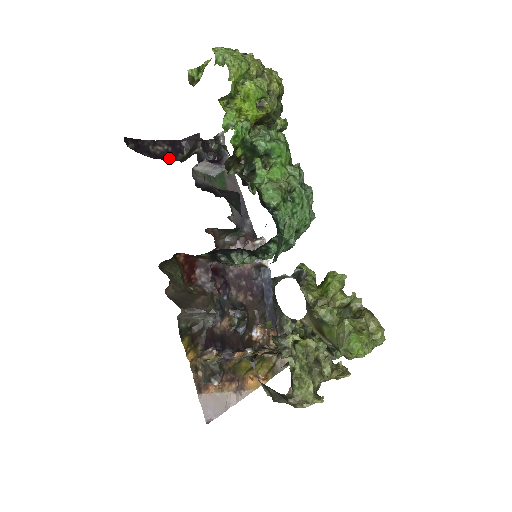
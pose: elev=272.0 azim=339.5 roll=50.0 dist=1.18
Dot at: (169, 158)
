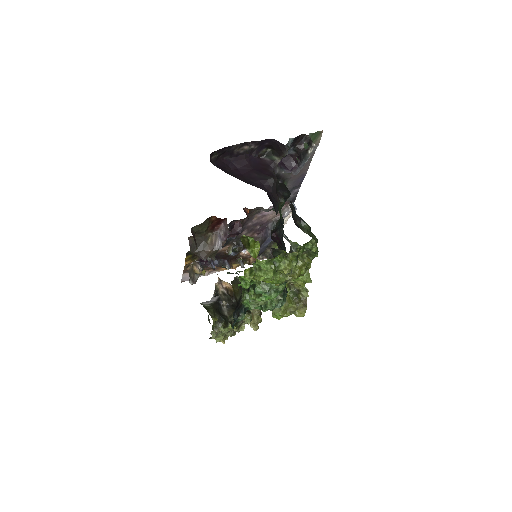
Dot at: (247, 161)
